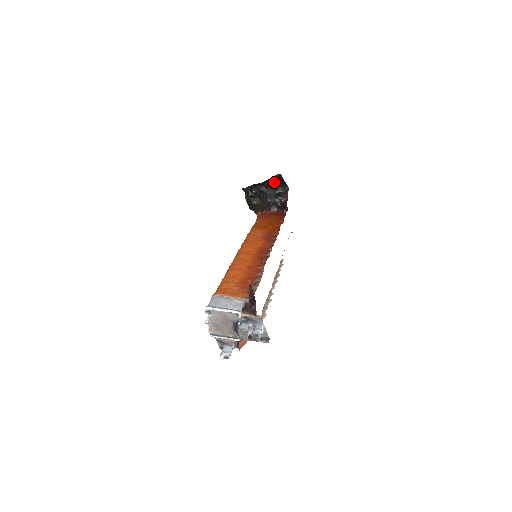
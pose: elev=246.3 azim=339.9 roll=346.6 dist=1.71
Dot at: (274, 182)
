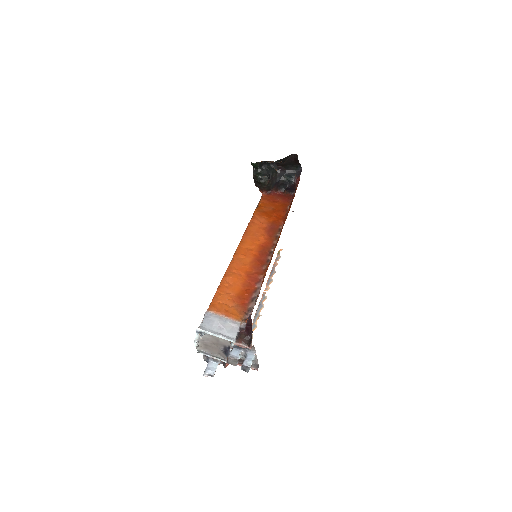
Dot at: (288, 161)
